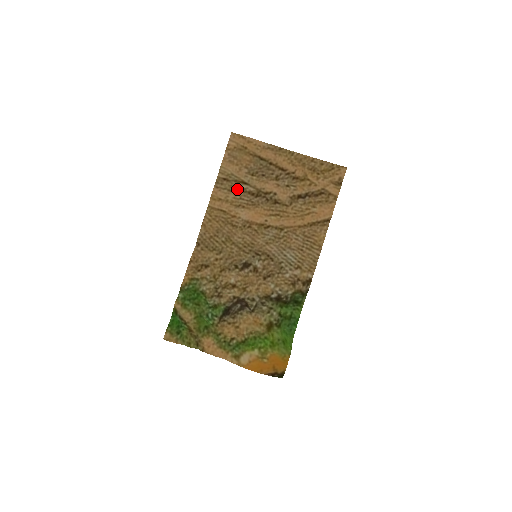
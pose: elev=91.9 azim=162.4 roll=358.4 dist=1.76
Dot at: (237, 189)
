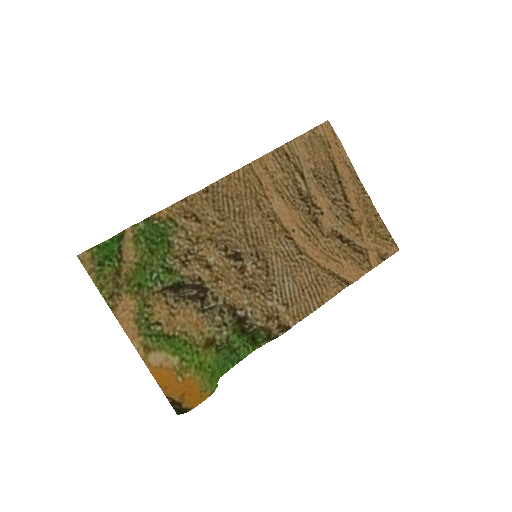
Dot at: (291, 175)
